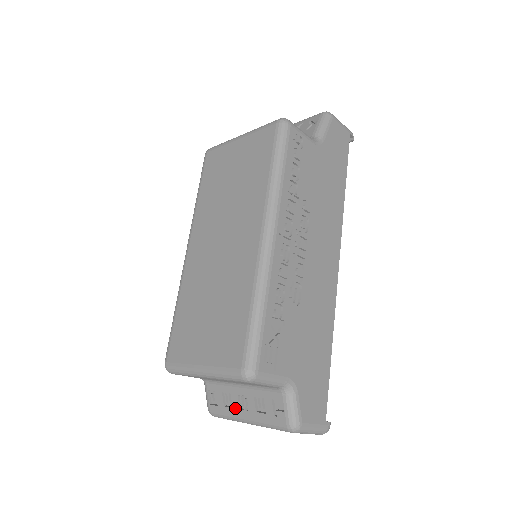
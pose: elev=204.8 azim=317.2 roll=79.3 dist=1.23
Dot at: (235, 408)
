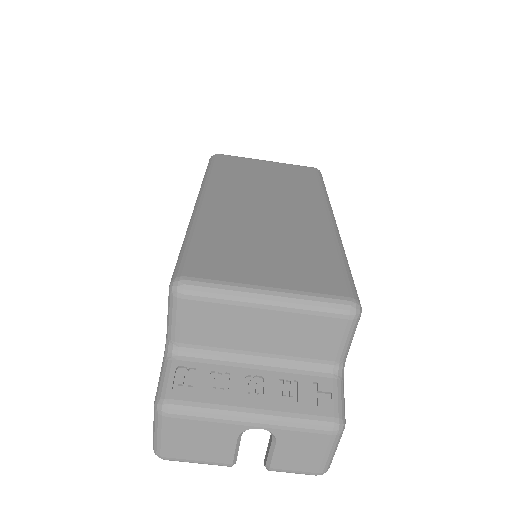
Dot at: (234, 394)
